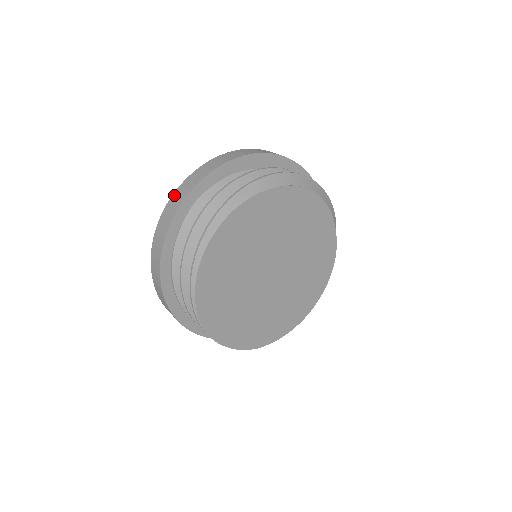
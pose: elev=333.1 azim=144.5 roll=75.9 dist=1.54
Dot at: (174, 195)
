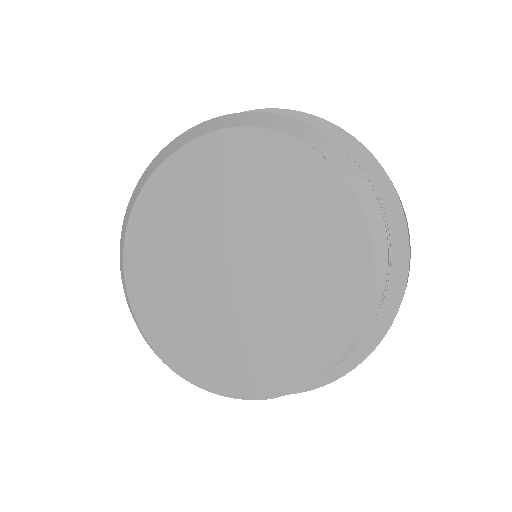
Dot at: occluded
